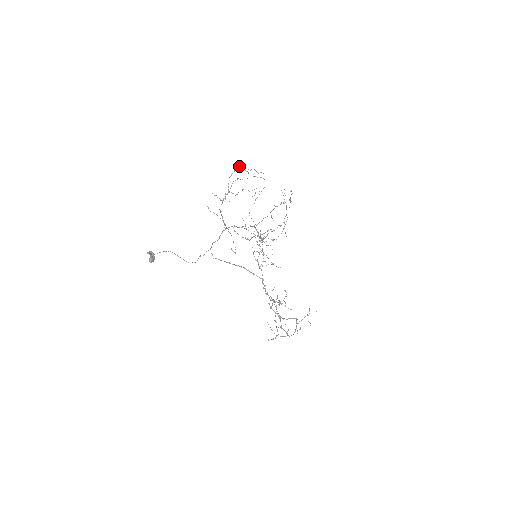
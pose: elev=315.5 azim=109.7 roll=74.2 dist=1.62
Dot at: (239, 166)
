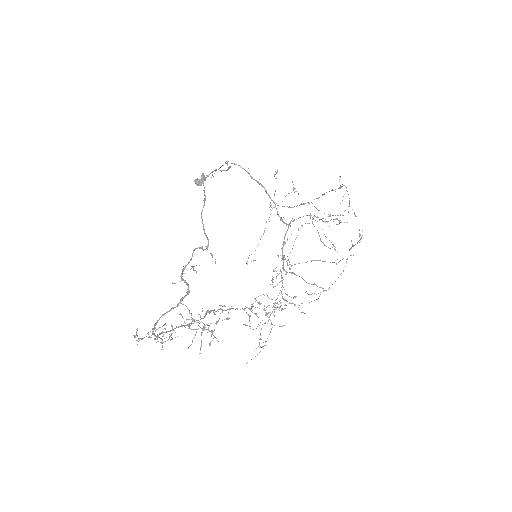
Dot at: (340, 188)
